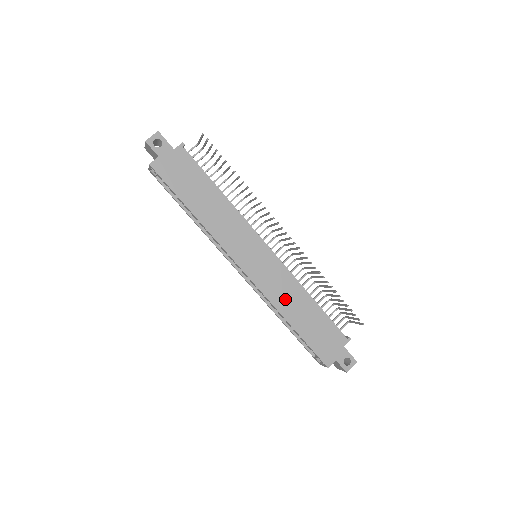
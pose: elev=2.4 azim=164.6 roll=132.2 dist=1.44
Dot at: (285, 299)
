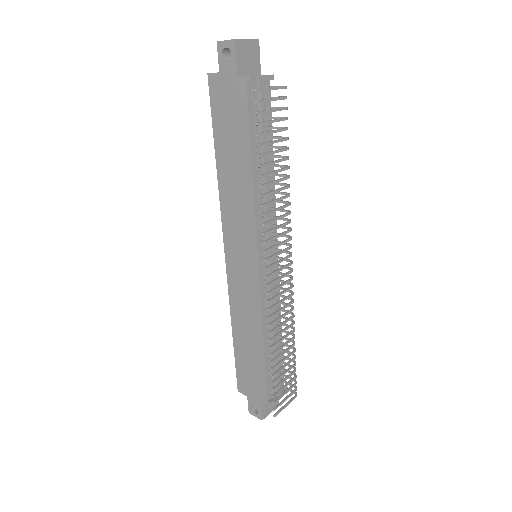
Dot at: (242, 315)
